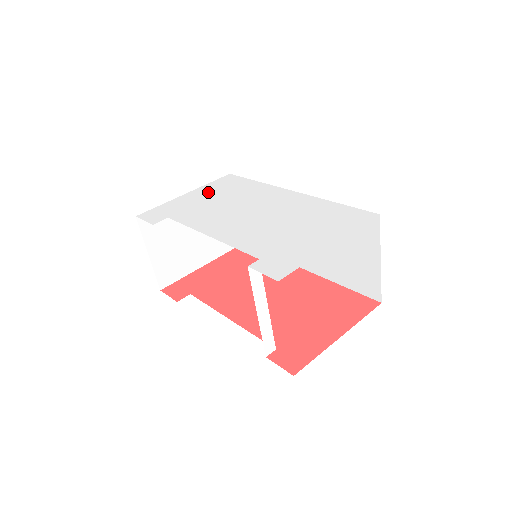
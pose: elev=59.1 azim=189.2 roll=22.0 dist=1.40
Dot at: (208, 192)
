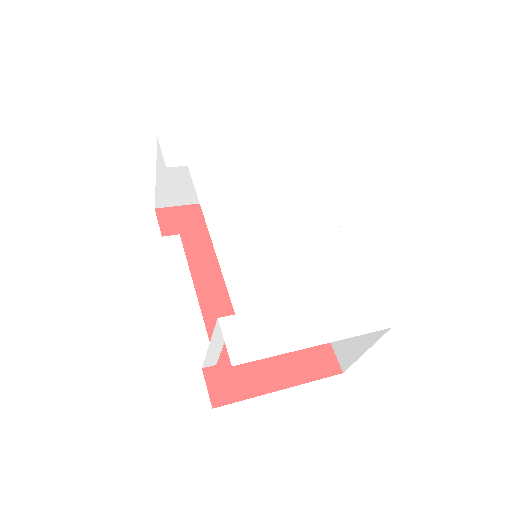
Dot at: (251, 149)
